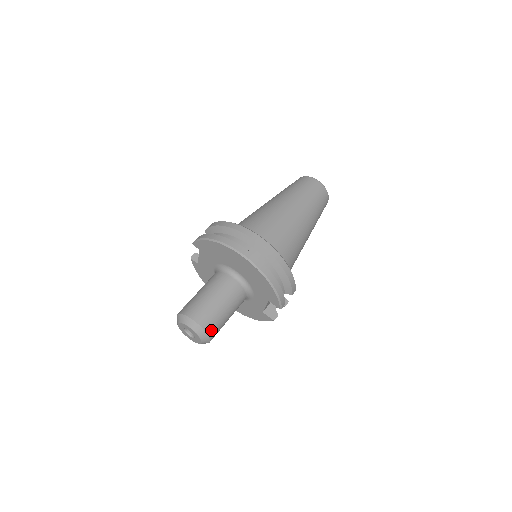
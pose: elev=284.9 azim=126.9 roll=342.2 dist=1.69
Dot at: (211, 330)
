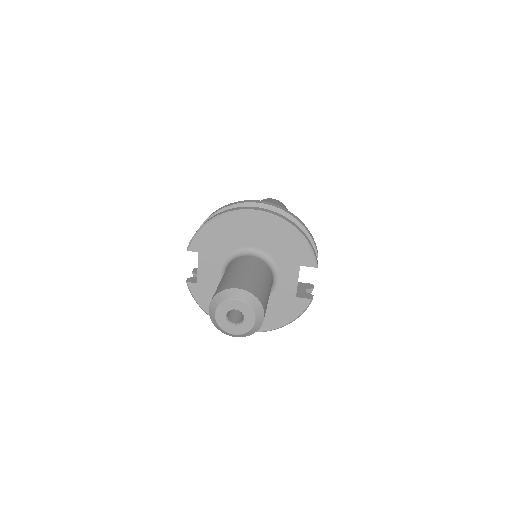
Dot at: (260, 298)
